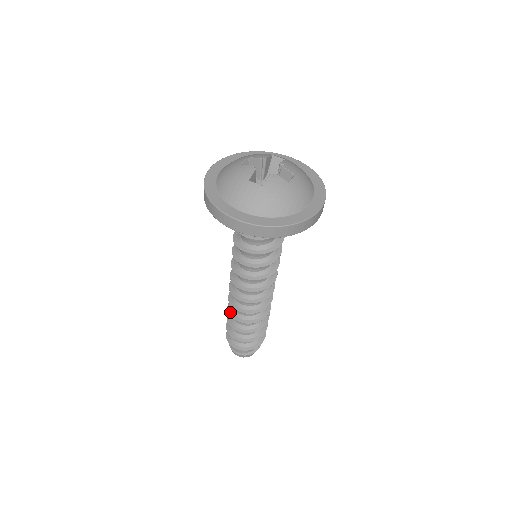
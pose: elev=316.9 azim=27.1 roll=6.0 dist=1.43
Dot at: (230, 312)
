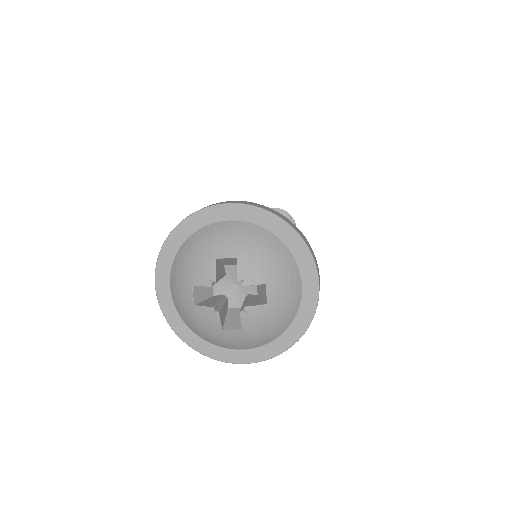
Dot at: occluded
